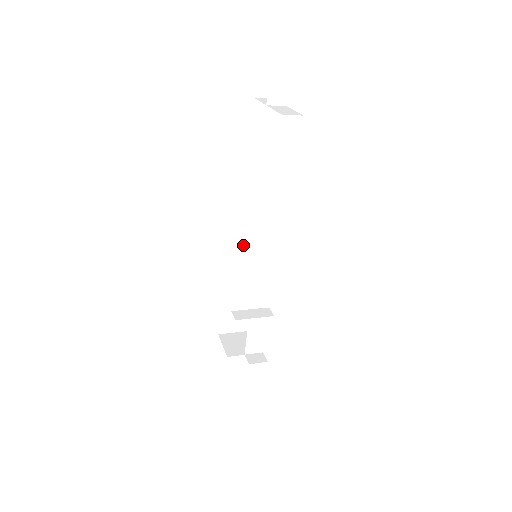
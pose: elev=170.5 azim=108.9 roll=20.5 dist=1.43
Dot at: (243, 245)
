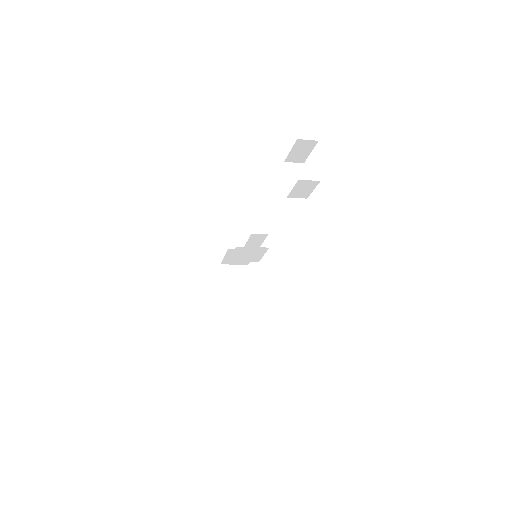
Dot at: (250, 235)
